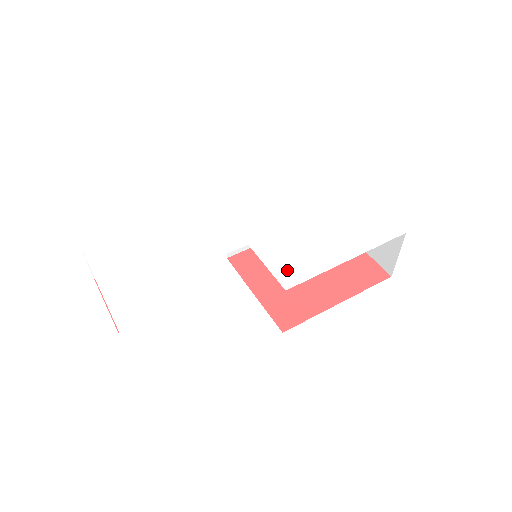
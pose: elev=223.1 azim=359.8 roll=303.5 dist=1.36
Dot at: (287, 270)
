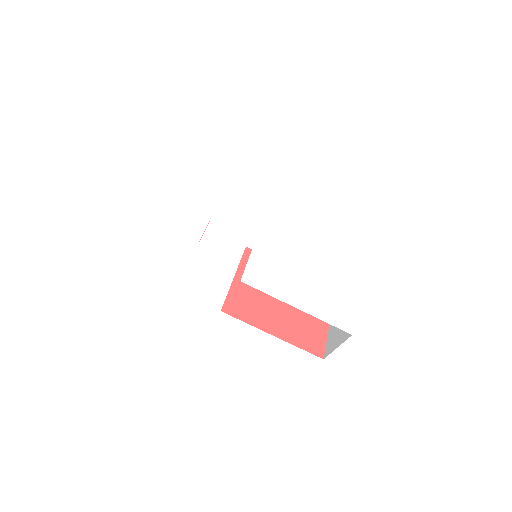
Dot at: (256, 274)
